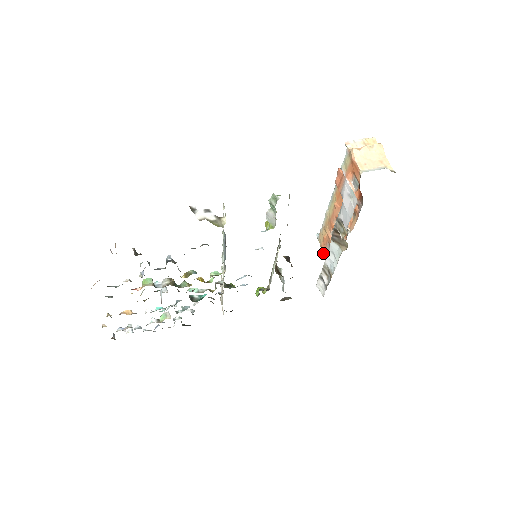
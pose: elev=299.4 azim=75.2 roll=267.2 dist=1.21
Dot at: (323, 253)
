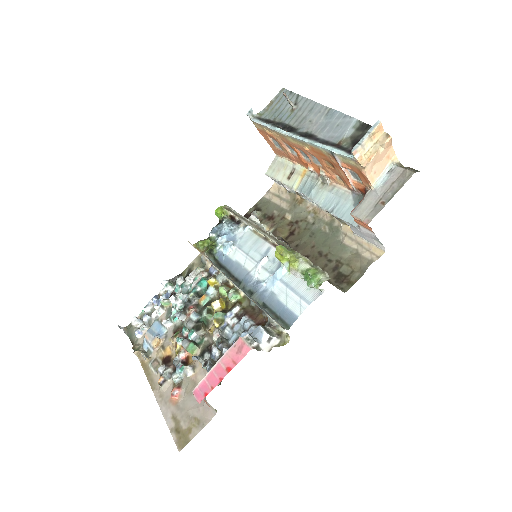
Dot at: occluded
